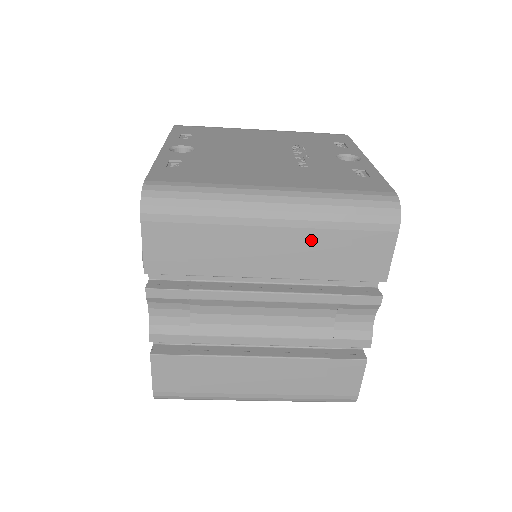
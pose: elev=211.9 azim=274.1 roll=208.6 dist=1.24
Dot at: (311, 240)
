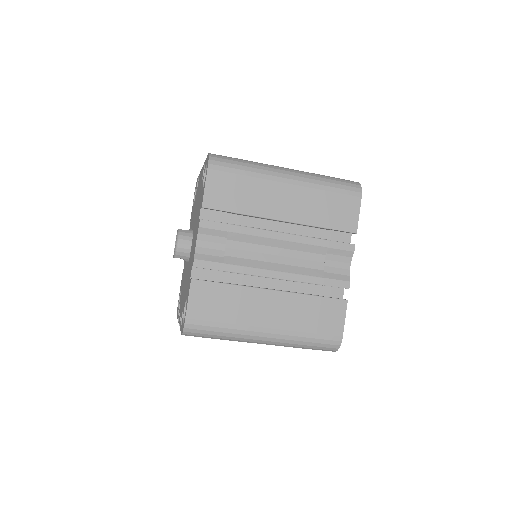
Dot at: (310, 196)
